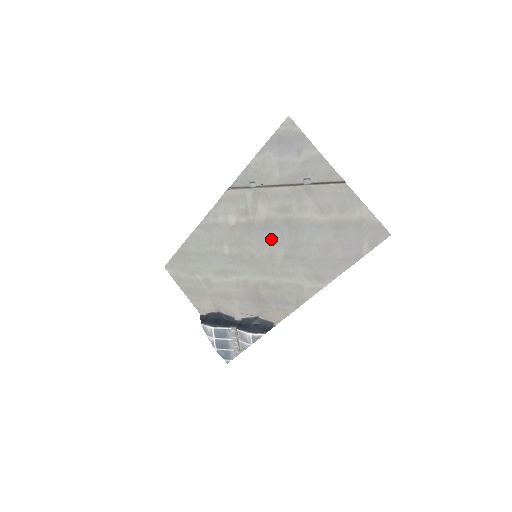
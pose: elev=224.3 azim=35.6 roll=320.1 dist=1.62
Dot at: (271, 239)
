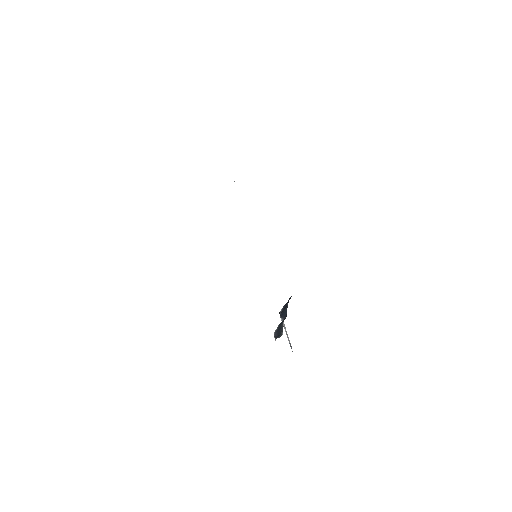
Dot at: occluded
